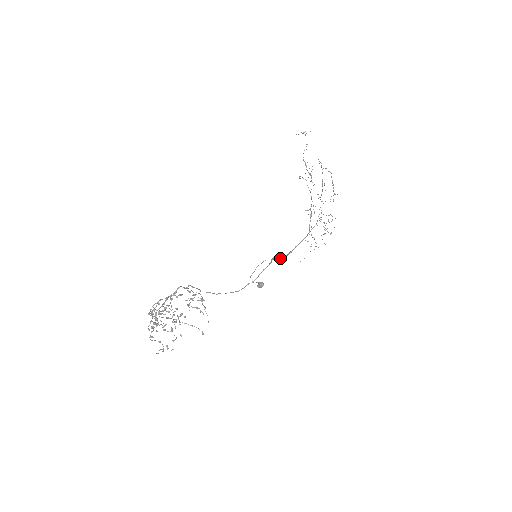
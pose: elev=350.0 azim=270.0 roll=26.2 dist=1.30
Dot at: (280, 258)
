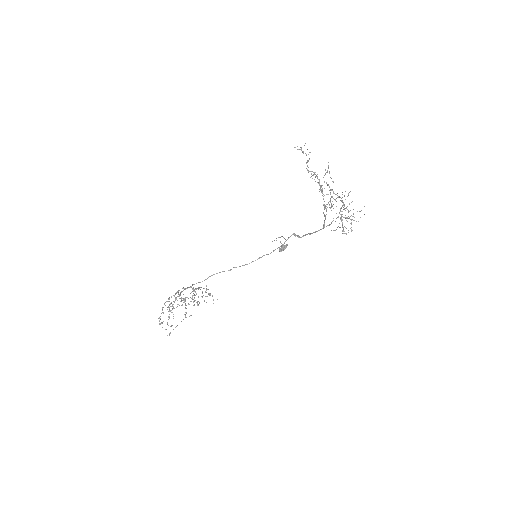
Dot at: (298, 236)
